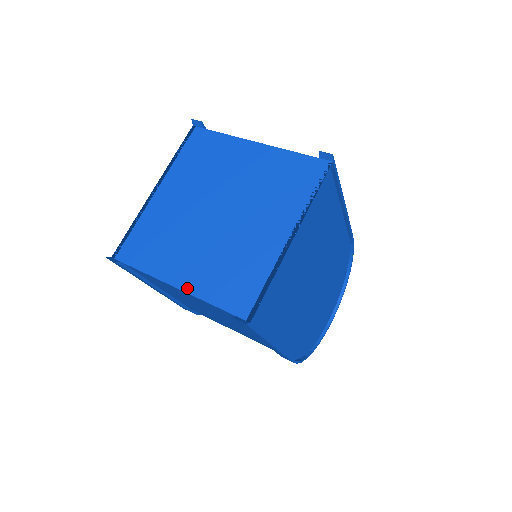
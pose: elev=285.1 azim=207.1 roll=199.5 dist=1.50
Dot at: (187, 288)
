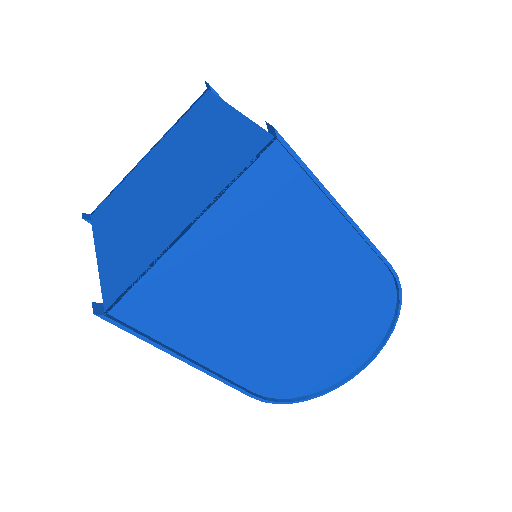
Dot at: (100, 260)
